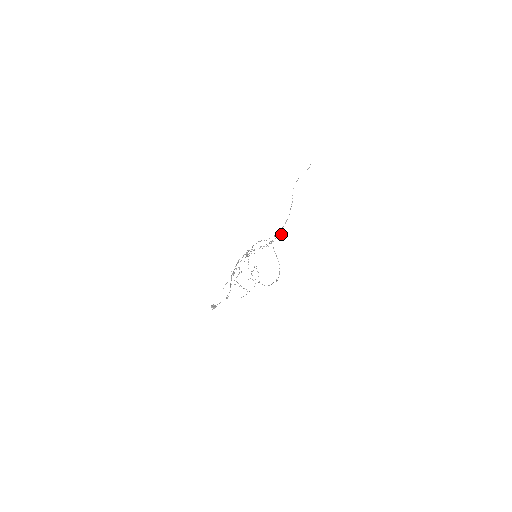
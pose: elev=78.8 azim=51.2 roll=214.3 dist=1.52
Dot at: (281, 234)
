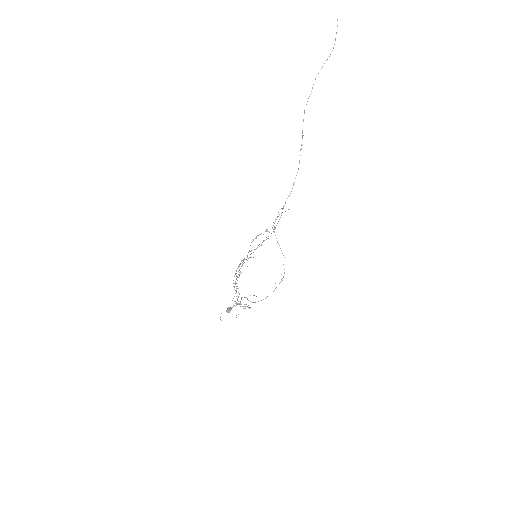
Dot at: occluded
